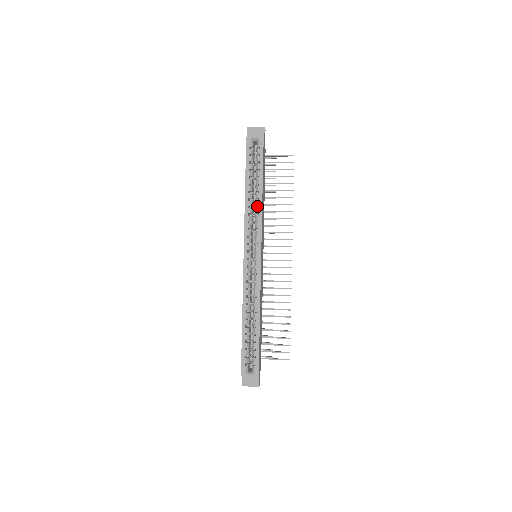
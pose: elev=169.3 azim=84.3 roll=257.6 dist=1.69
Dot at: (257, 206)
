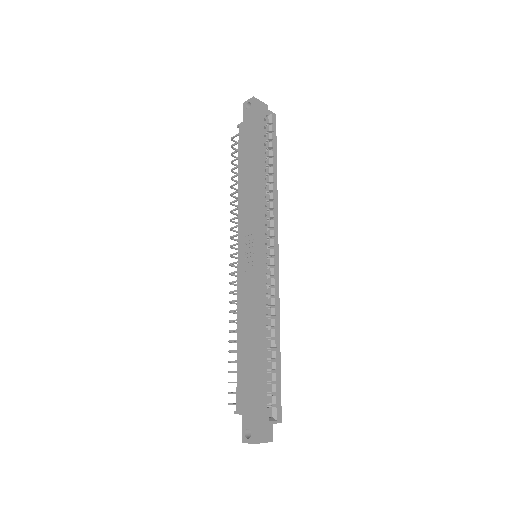
Dot at: (269, 191)
